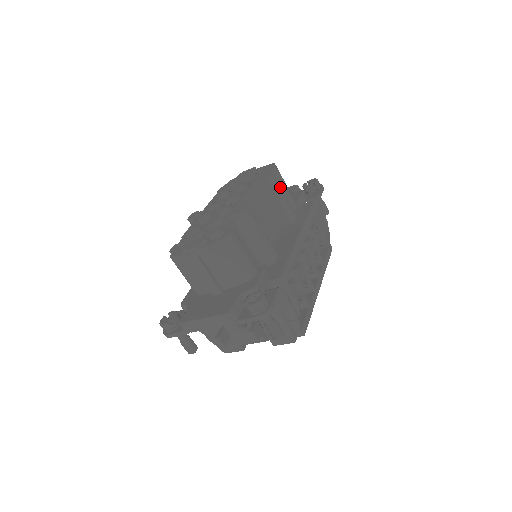
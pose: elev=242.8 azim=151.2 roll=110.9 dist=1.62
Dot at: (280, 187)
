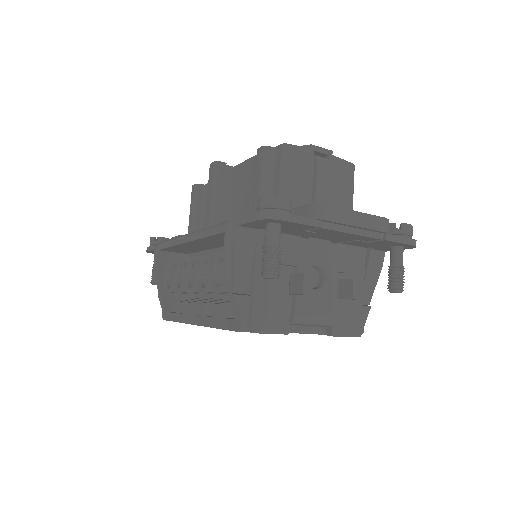
Dot at: occluded
